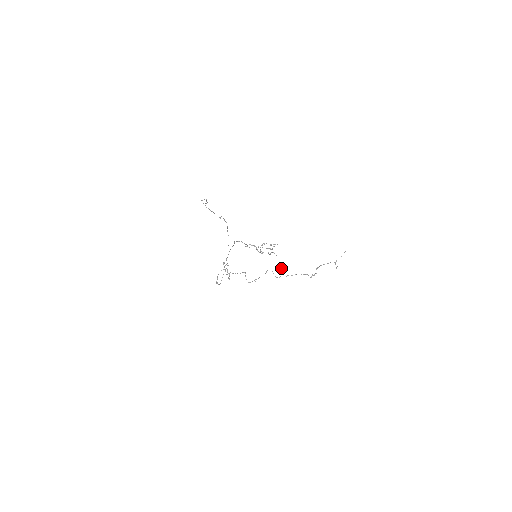
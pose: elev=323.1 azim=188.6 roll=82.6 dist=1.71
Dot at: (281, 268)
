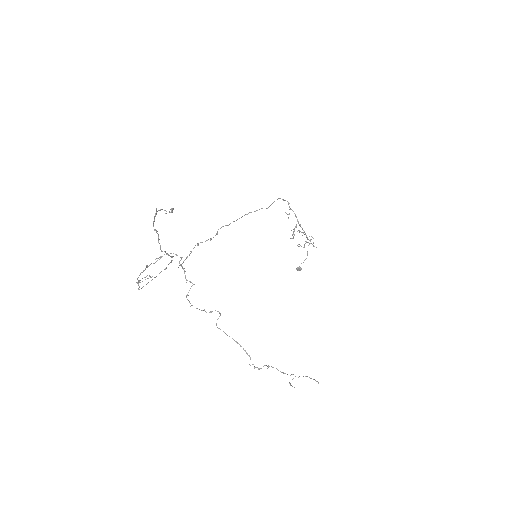
Dot at: (297, 268)
